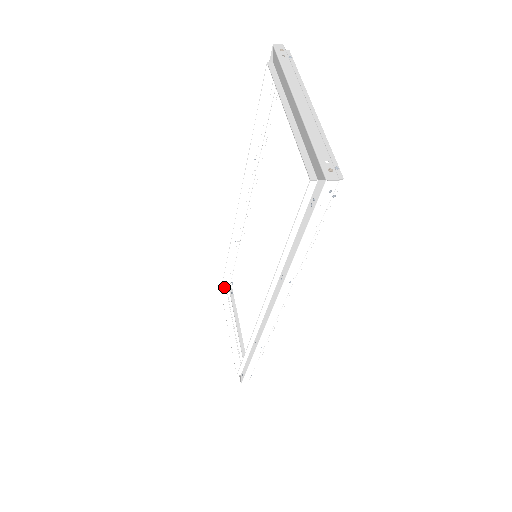
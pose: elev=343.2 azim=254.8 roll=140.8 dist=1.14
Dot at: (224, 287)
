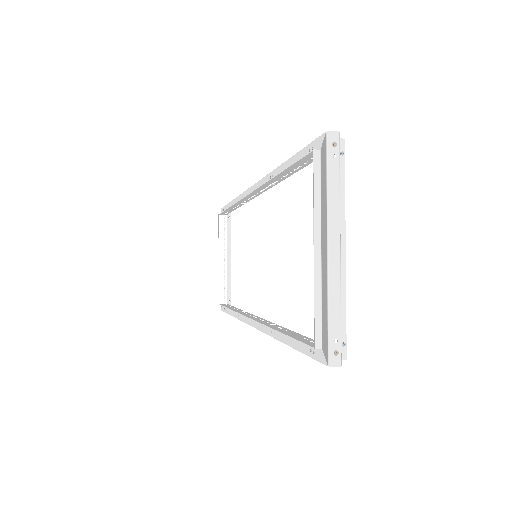
Dot at: (222, 214)
